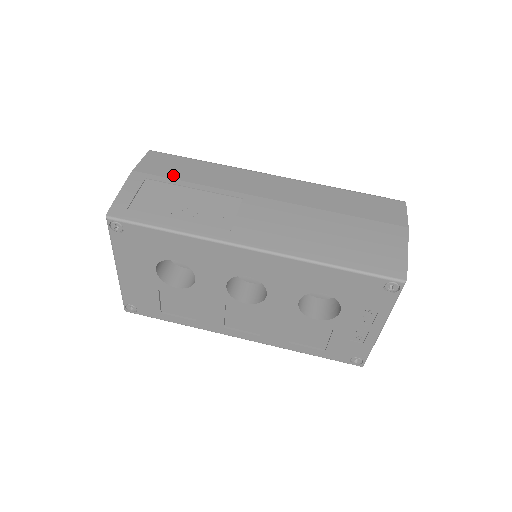
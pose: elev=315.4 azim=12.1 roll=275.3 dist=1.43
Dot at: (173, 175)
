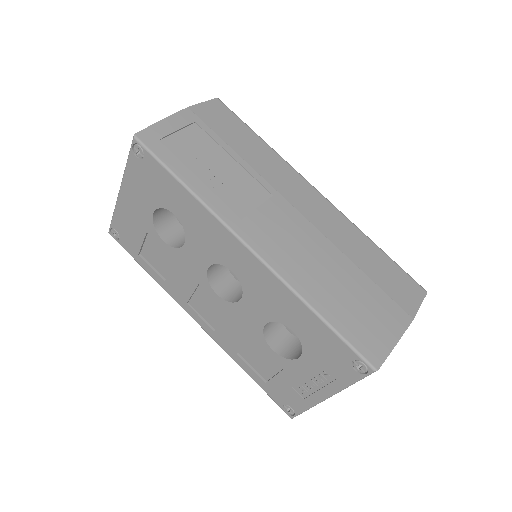
Dot at: (223, 134)
